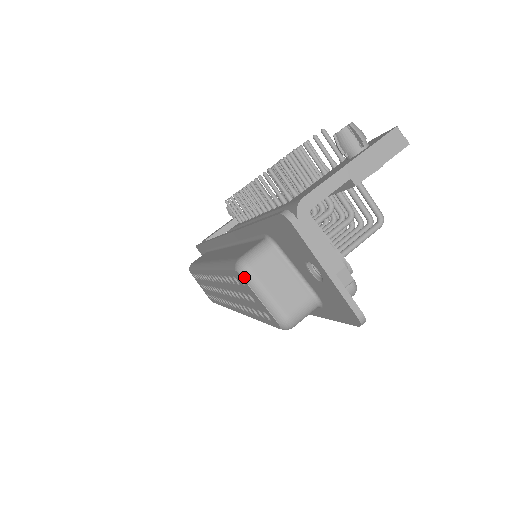
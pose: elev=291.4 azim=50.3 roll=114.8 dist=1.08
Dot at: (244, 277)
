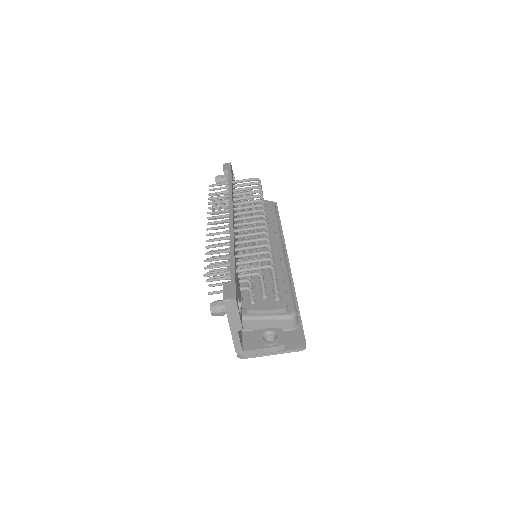
Dot at: occluded
